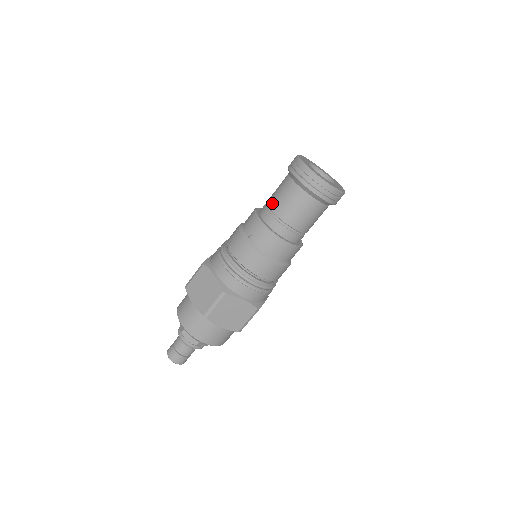
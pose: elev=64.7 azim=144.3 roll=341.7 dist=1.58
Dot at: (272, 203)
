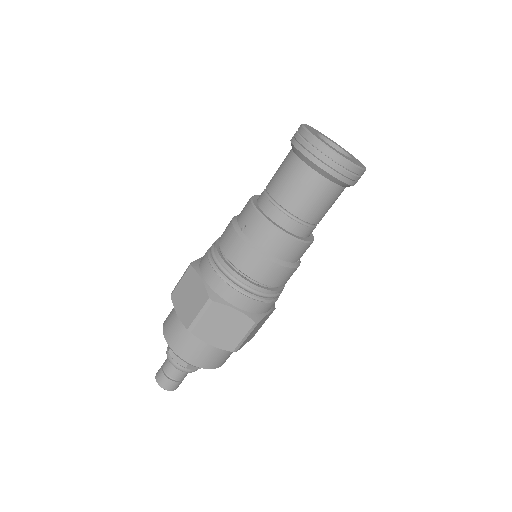
Dot at: (270, 185)
